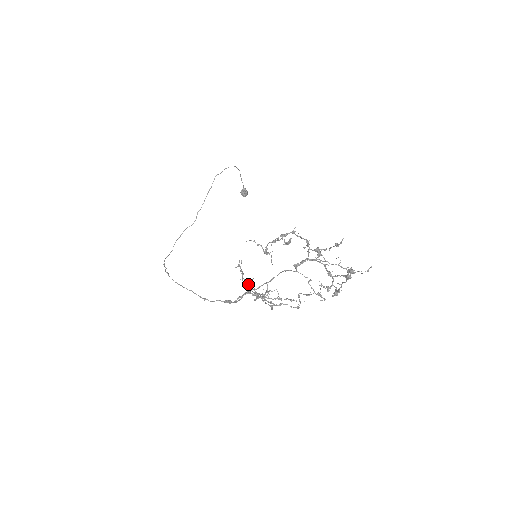
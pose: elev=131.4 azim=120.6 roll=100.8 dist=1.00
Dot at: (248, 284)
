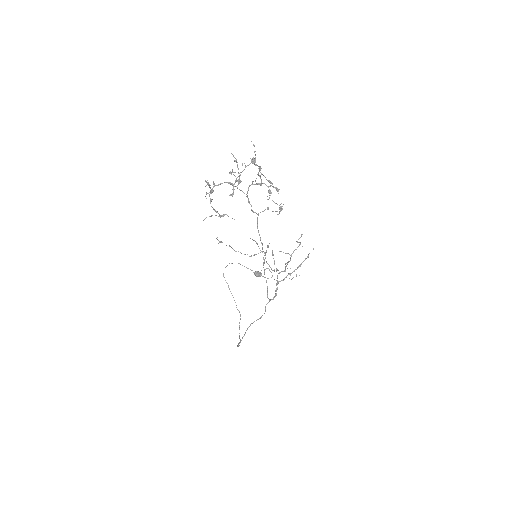
Dot at: occluded
